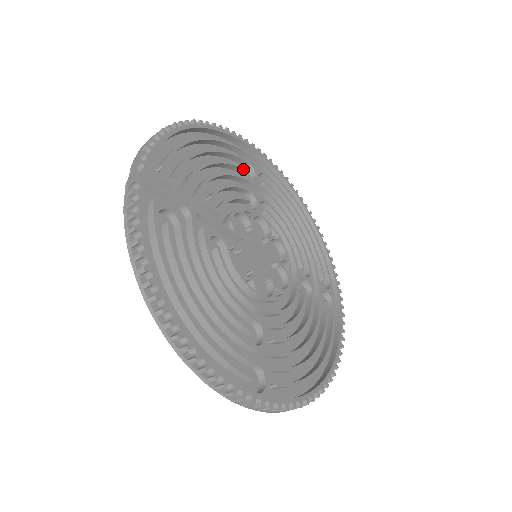
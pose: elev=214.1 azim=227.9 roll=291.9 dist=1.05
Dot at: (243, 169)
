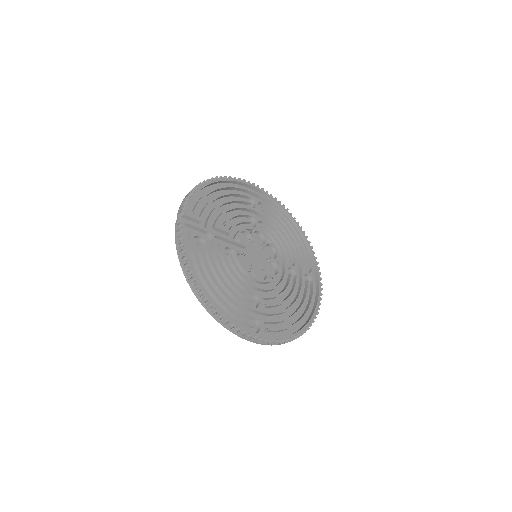
Dot at: (246, 202)
